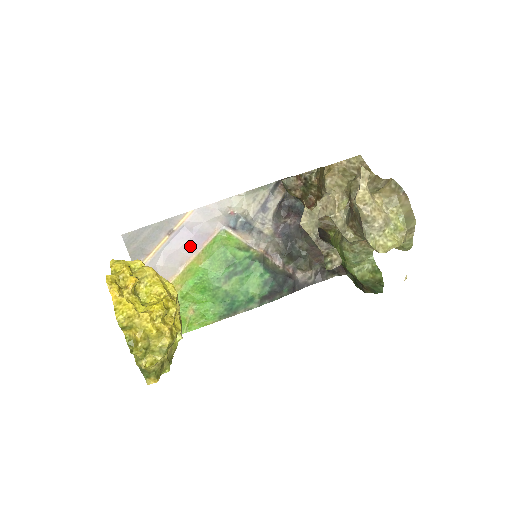
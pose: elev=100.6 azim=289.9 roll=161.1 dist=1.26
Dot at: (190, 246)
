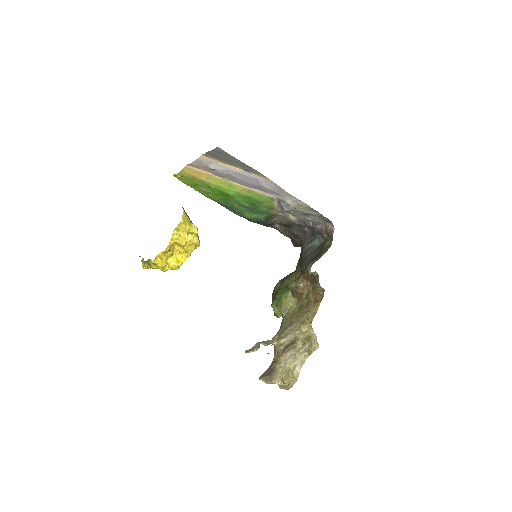
Dot at: (247, 184)
